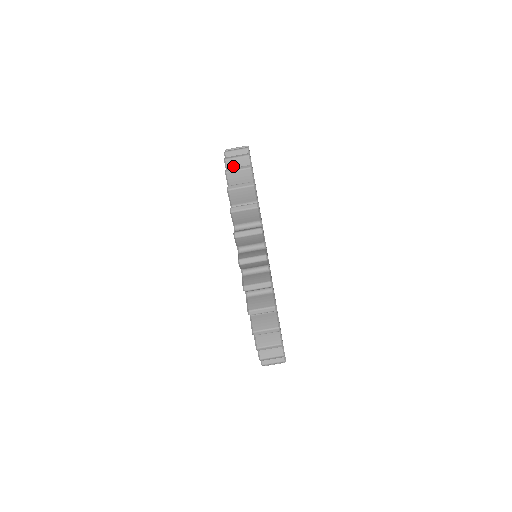
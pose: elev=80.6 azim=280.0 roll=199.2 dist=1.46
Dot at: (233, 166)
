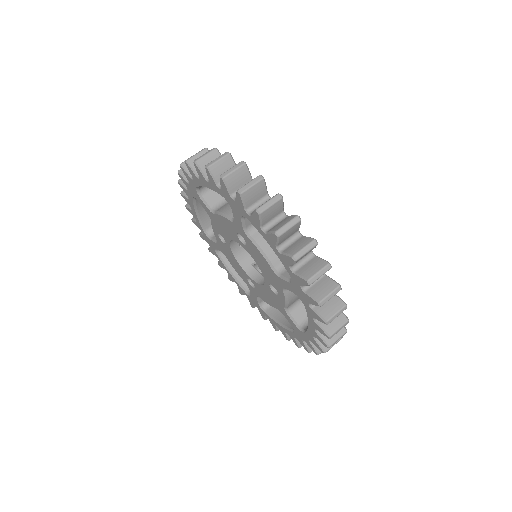
Dot at: (233, 181)
